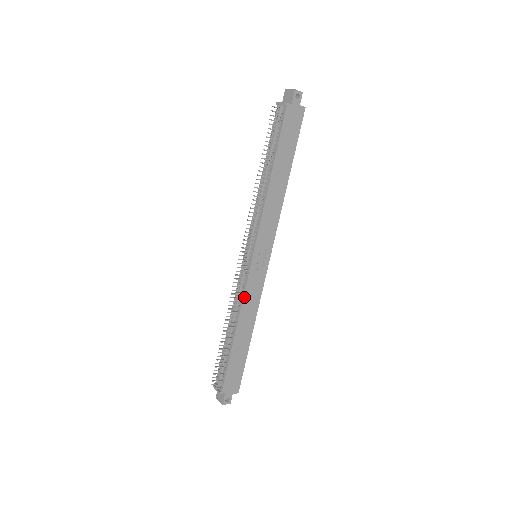
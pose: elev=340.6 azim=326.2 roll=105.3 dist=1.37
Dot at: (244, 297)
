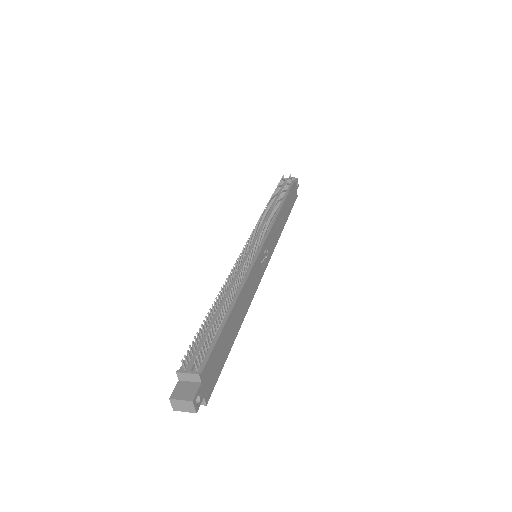
Dot at: (249, 275)
